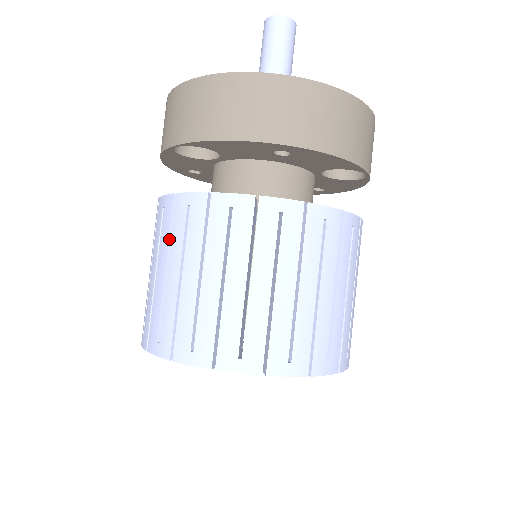
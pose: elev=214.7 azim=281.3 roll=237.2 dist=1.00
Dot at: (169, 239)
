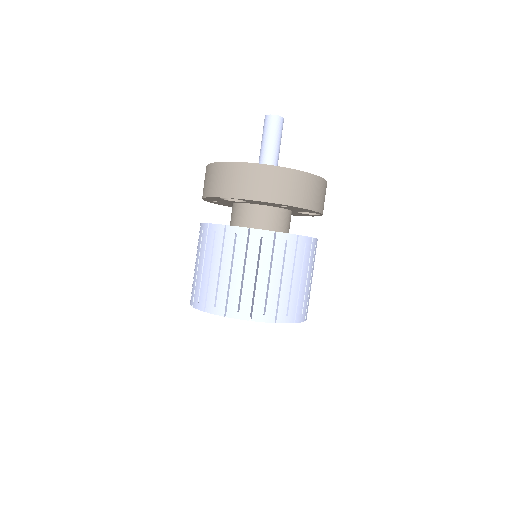
Dot at: (221, 250)
